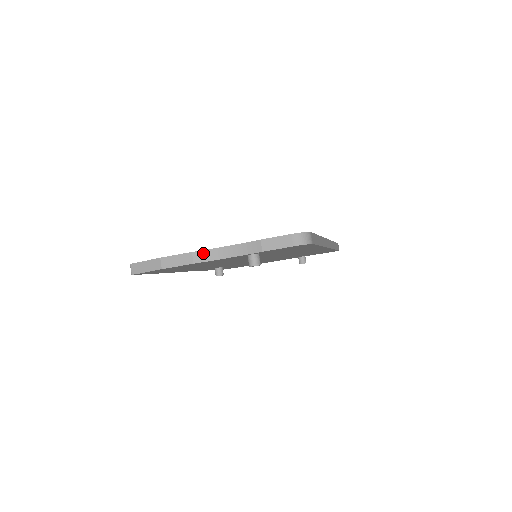
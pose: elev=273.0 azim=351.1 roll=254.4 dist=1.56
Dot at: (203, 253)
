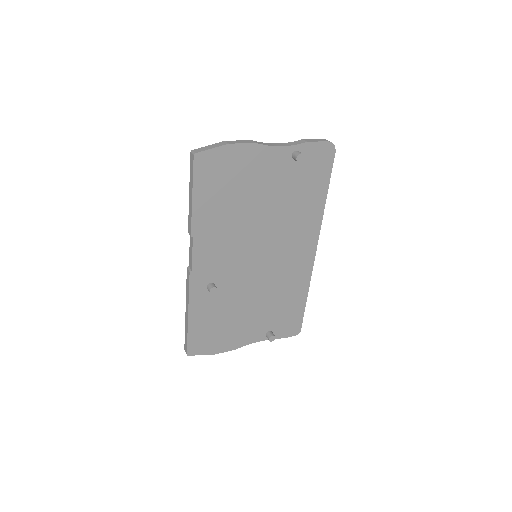
Dot at: (261, 143)
